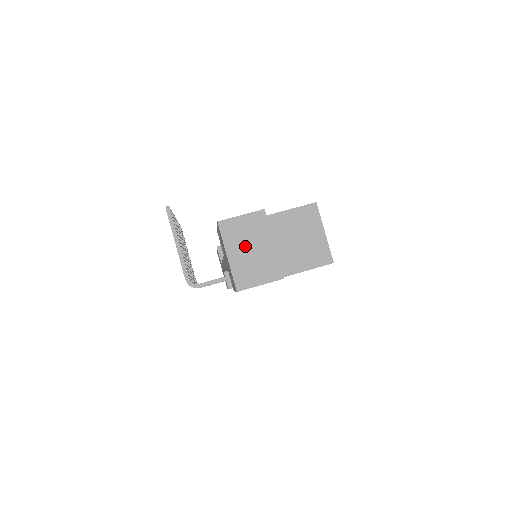
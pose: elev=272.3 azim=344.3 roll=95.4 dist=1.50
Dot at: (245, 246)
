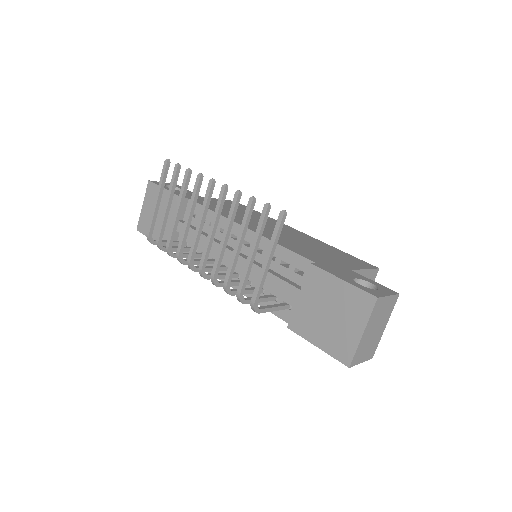
Dot at: (375, 326)
